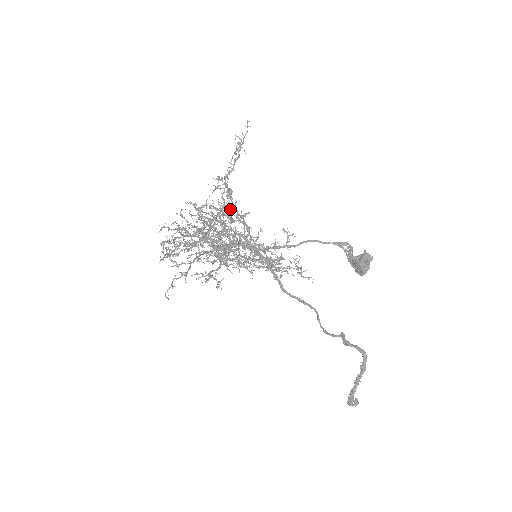
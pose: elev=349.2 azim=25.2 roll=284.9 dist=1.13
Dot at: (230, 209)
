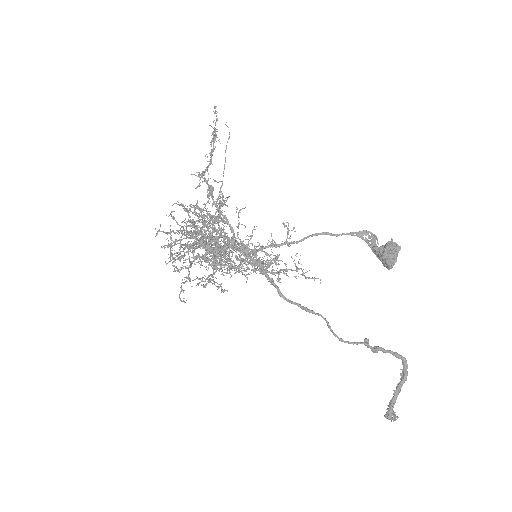
Dot at: (227, 205)
